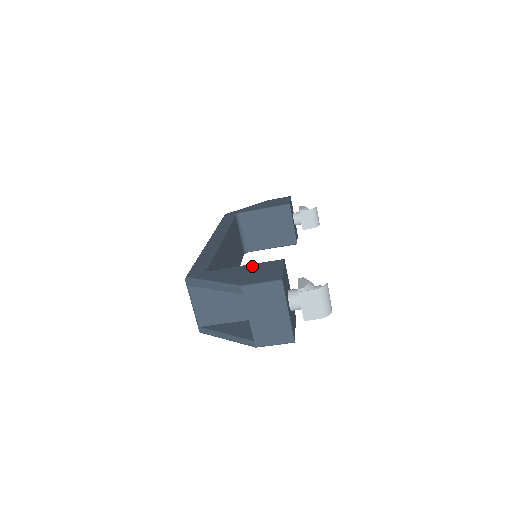
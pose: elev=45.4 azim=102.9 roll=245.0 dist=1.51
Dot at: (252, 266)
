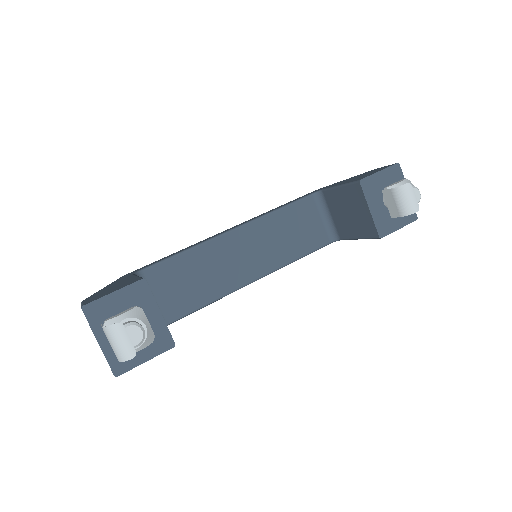
Dot at: (130, 279)
